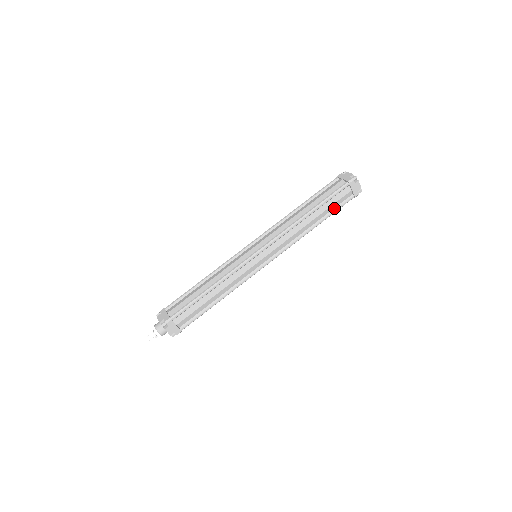
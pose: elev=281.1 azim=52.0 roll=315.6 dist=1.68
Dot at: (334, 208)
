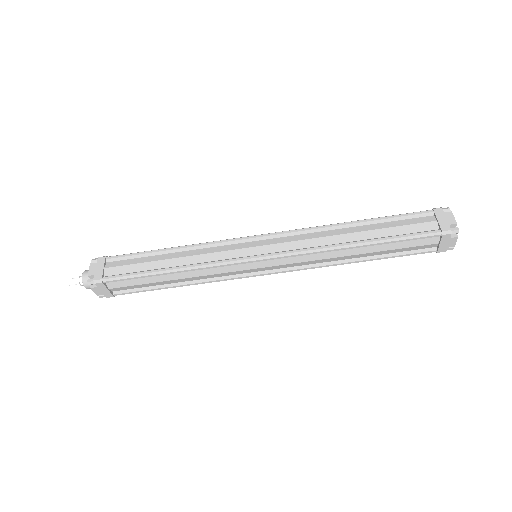
Dot at: (398, 252)
